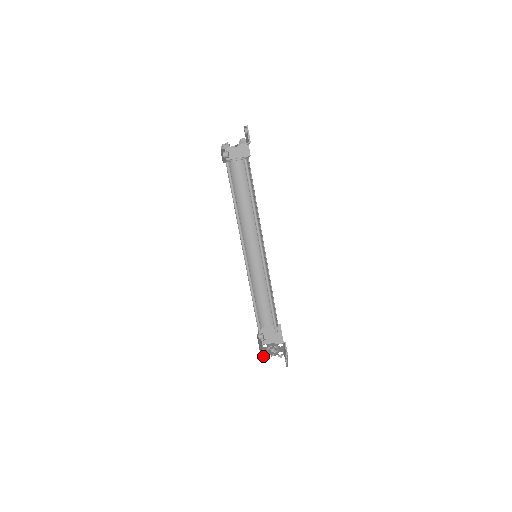
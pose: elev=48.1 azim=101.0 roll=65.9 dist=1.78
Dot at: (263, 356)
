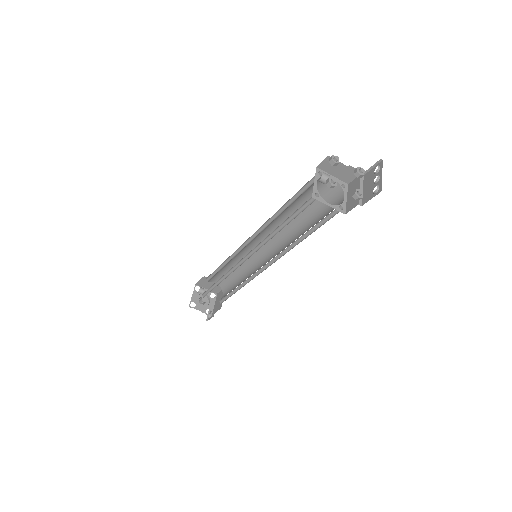
Dot at: (191, 307)
